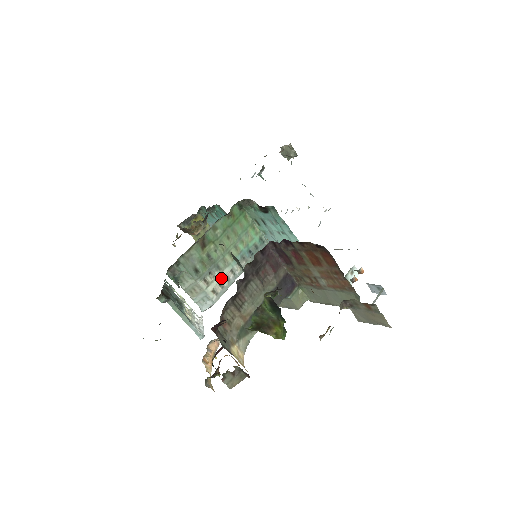
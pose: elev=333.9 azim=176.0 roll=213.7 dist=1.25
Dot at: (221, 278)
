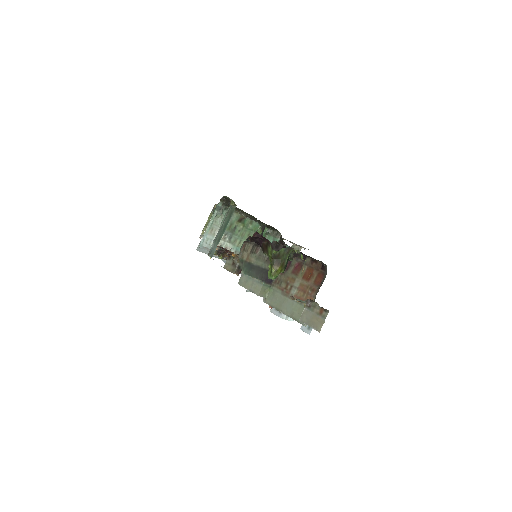
Dot at: (225, 244)
